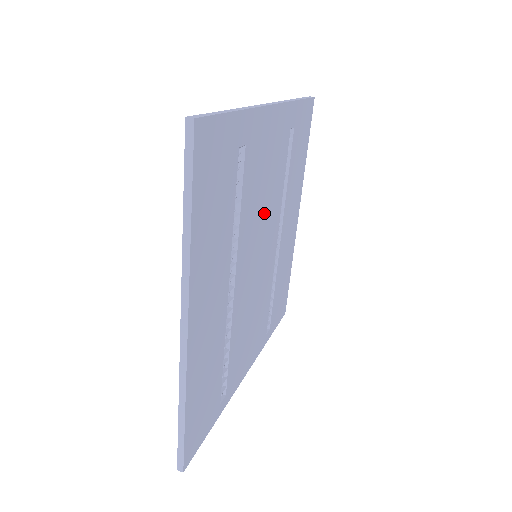
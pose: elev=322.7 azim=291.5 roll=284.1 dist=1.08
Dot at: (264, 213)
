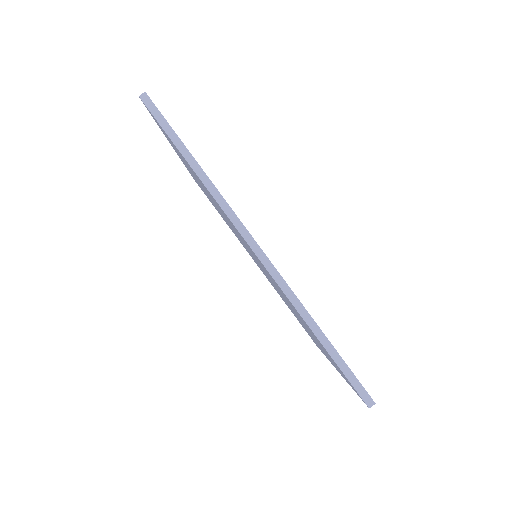
Dot at: occluded
